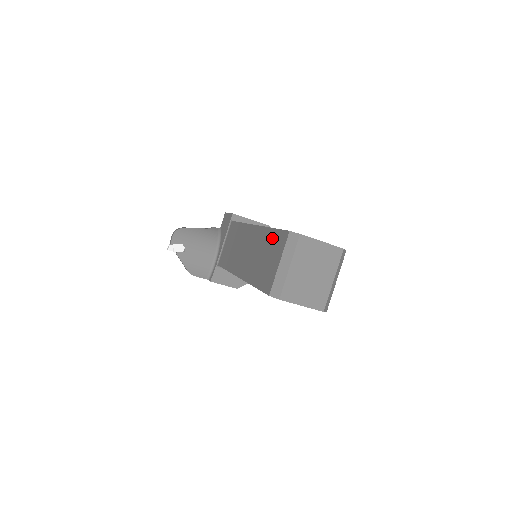
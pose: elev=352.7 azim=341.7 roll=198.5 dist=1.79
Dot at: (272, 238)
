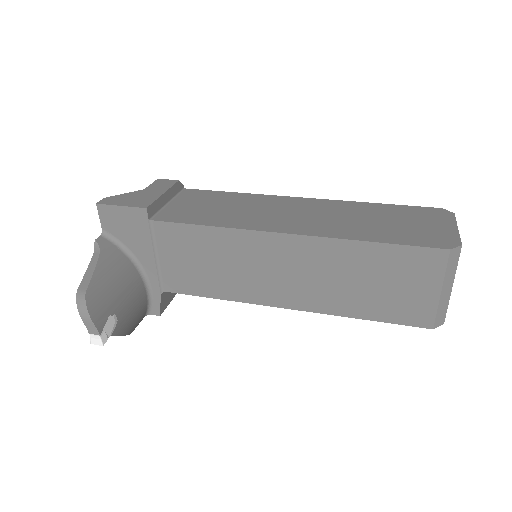
Dot at: (387, 258)
